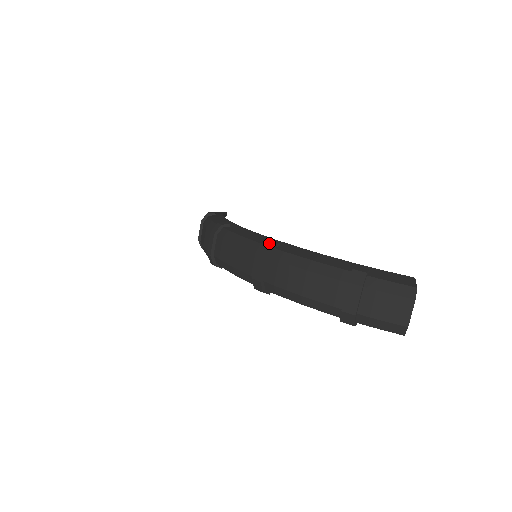
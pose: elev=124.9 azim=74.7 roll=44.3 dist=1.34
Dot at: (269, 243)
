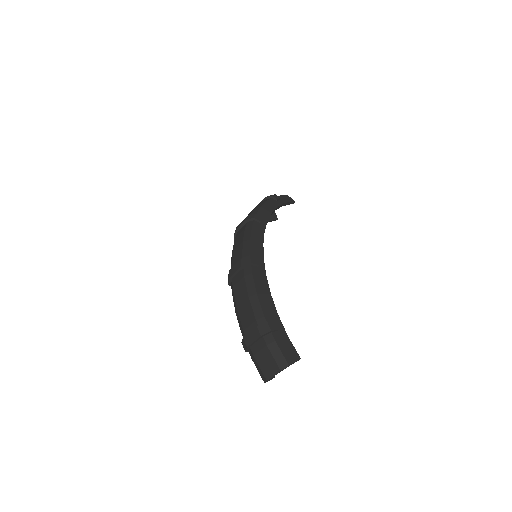
Dot at: (251, 260)
